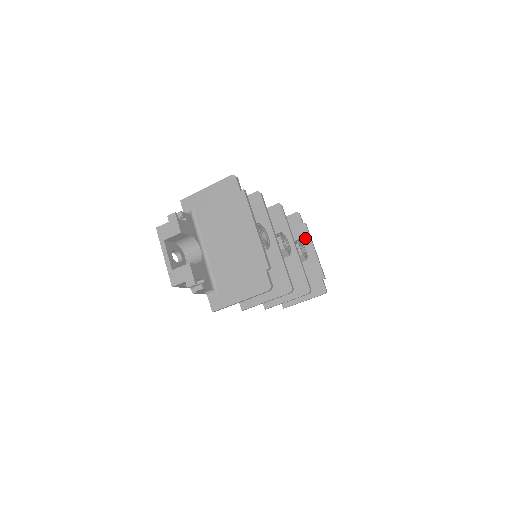
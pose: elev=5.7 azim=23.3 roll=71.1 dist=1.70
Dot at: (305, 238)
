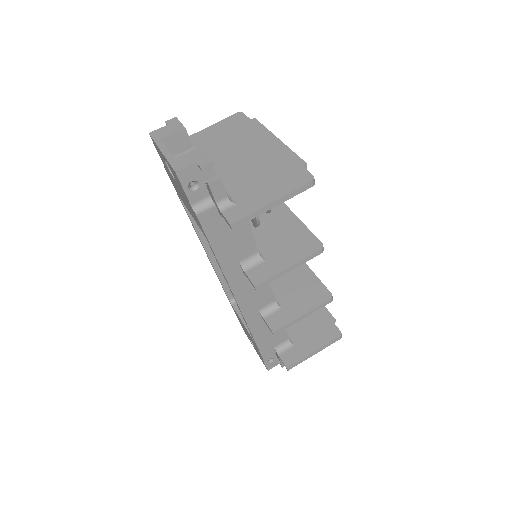
Dot at: occluded
